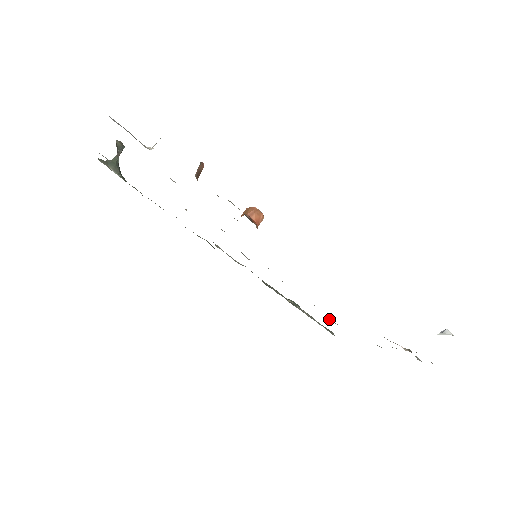
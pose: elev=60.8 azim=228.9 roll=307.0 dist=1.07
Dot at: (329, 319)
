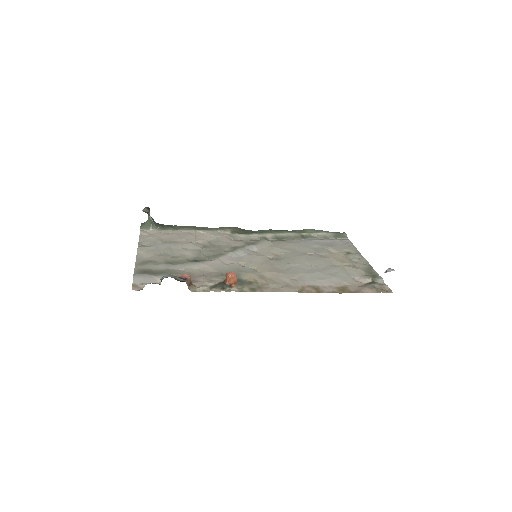
Dot at: (329, 250)
